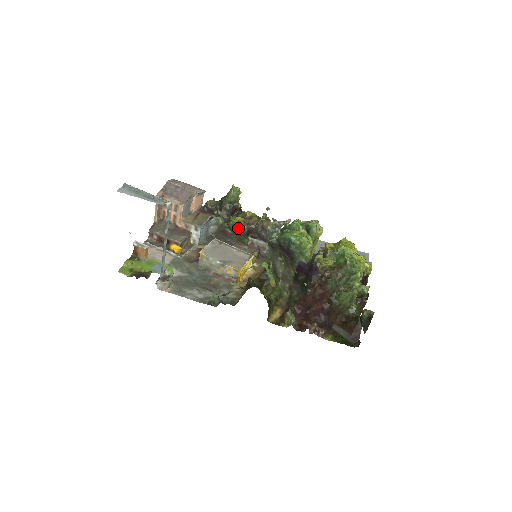
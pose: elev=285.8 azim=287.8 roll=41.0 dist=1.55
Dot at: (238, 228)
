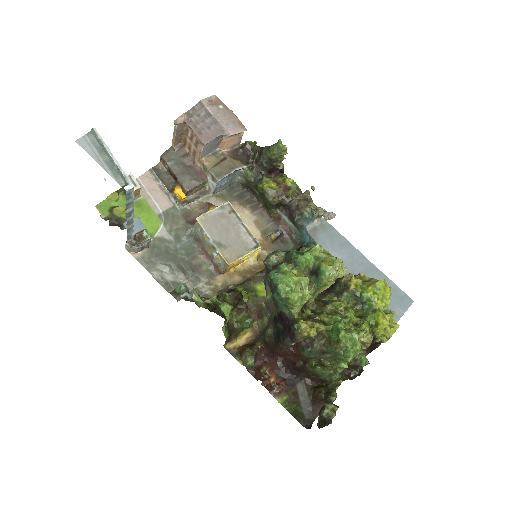
Dot at: (265, 197)
